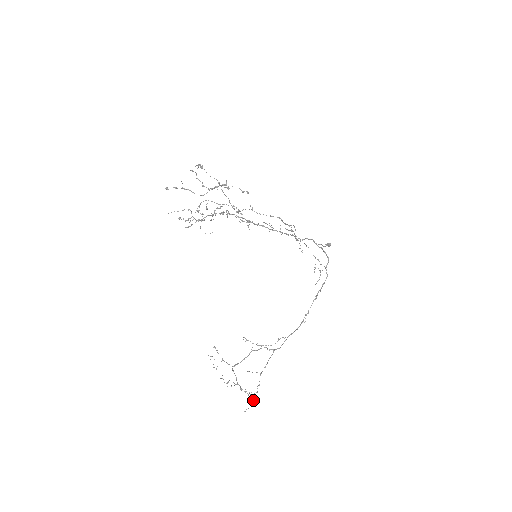
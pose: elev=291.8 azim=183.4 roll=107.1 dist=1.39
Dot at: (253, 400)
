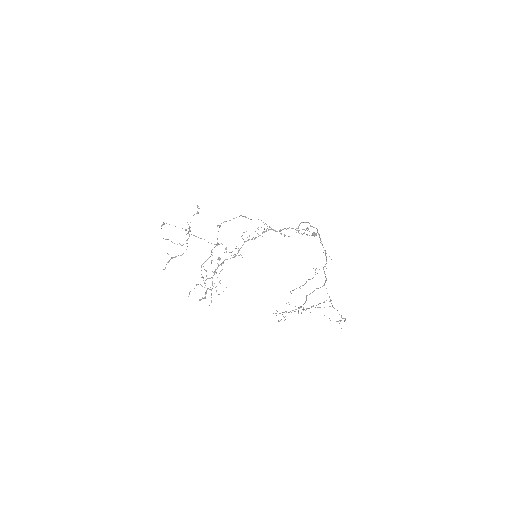
Dot at: occluded
